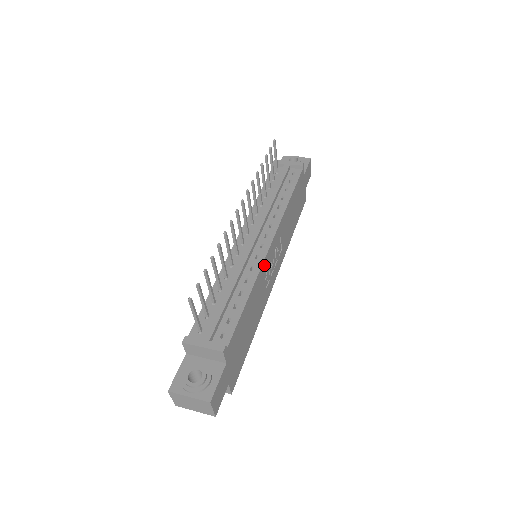
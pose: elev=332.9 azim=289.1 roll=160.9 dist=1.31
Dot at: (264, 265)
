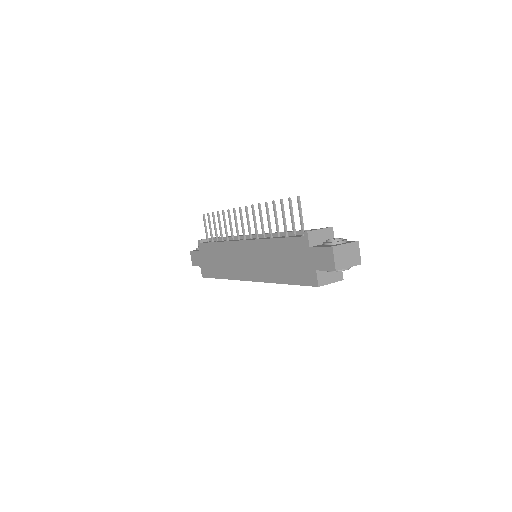
Dot at: occluded
